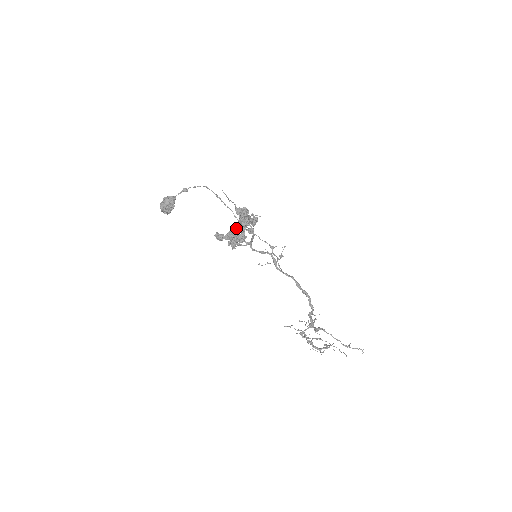
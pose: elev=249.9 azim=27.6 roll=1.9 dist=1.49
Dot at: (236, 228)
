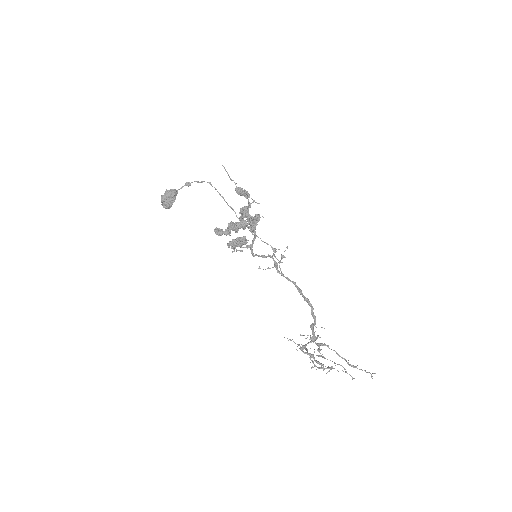
Dot at: (237, 222)
